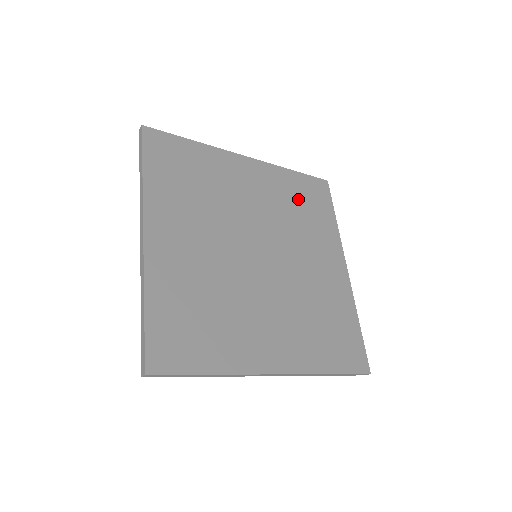
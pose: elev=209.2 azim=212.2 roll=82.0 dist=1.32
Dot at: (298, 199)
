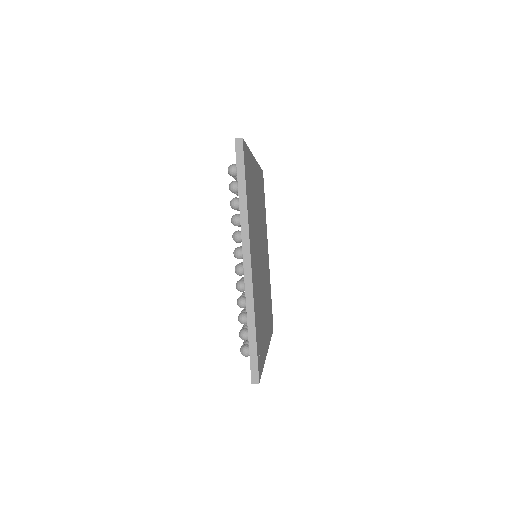
Dot at: occluded
